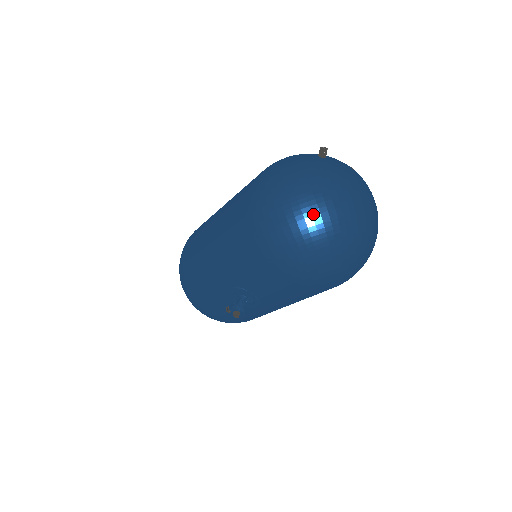
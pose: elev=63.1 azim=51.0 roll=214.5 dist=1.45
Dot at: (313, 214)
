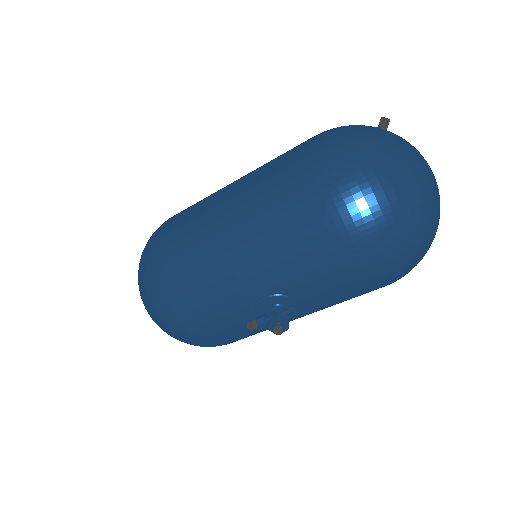
Dot at: (414, 192)
